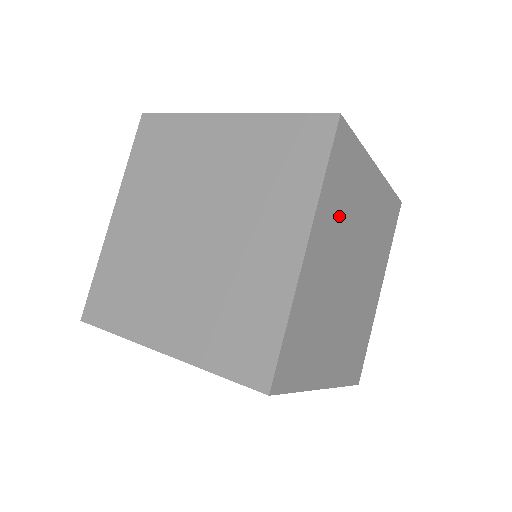
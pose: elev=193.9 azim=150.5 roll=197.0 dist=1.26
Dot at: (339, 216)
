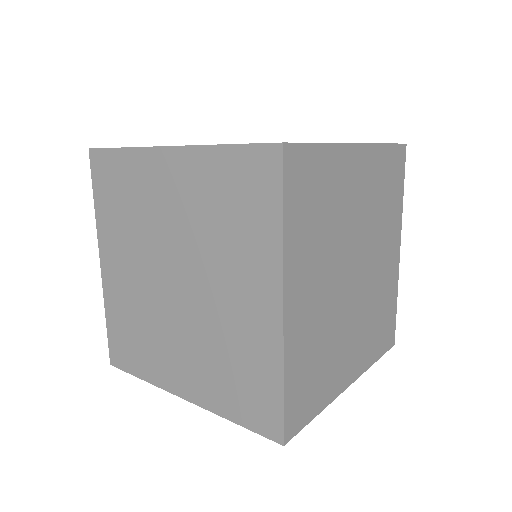
Dot at: (318, 238)
